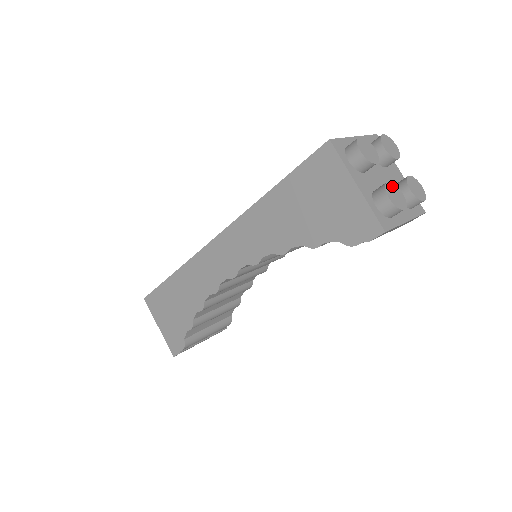
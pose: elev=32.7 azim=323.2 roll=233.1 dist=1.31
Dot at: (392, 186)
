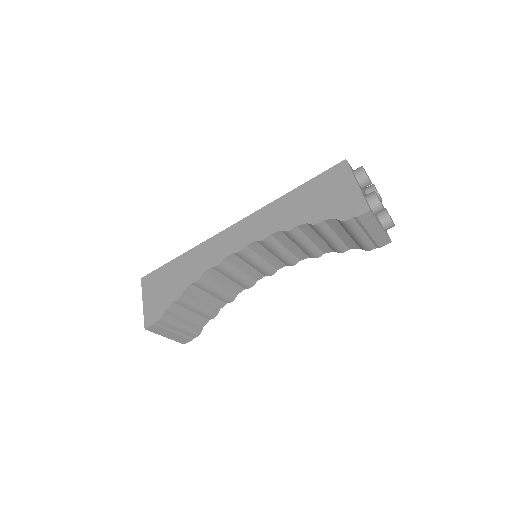
Dot at: occluded
